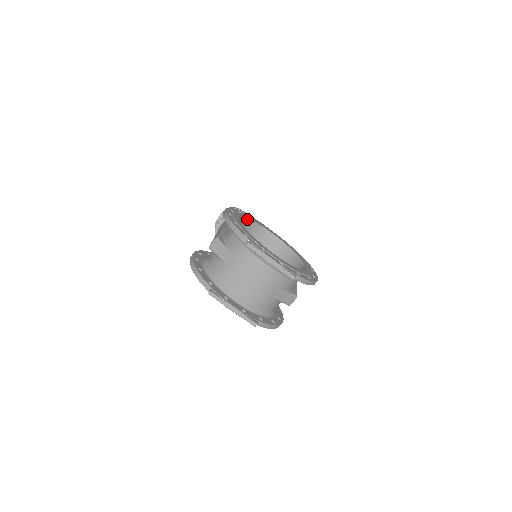
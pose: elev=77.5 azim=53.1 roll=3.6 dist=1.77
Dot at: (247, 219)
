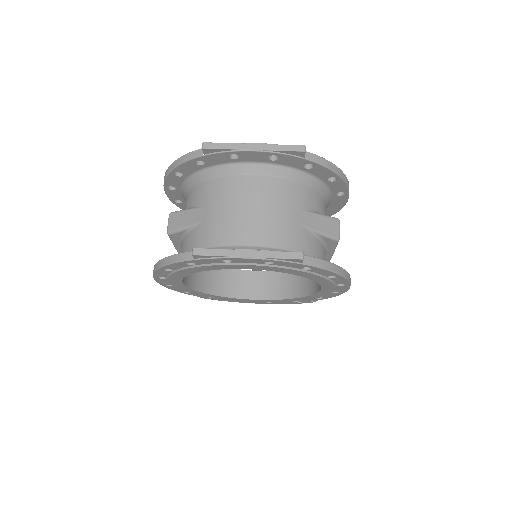
Dot at: occluded
